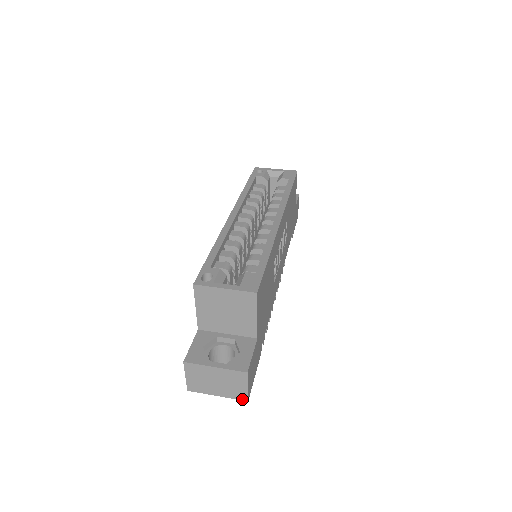
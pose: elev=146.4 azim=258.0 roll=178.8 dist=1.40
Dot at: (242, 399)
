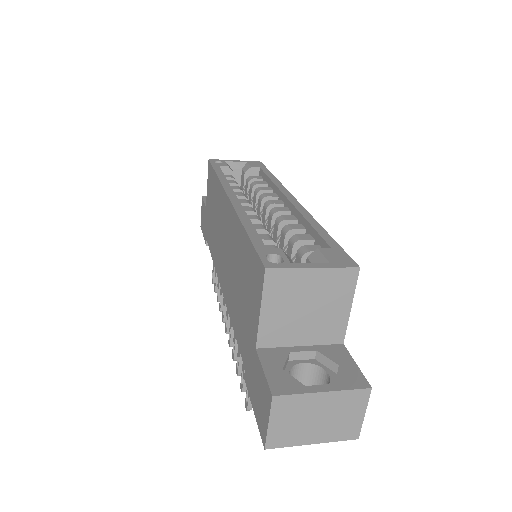
Dot at: (350, 438)
